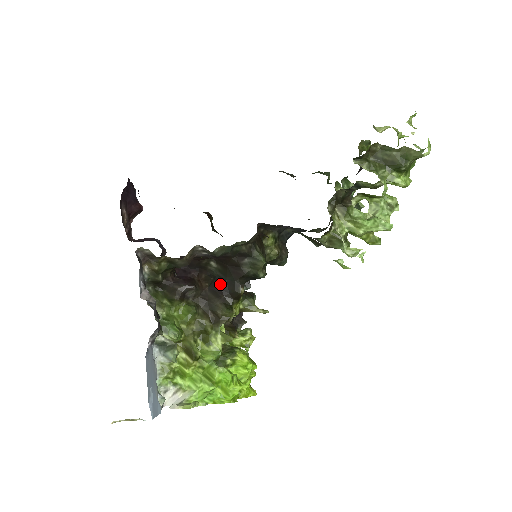
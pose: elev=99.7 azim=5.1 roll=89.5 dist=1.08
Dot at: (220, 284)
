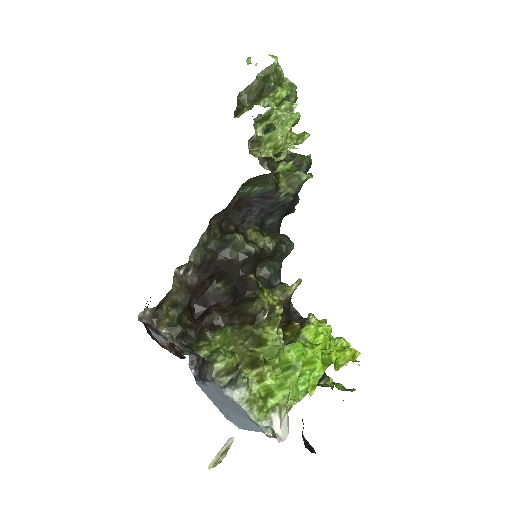
Dot at: (236, 293)
